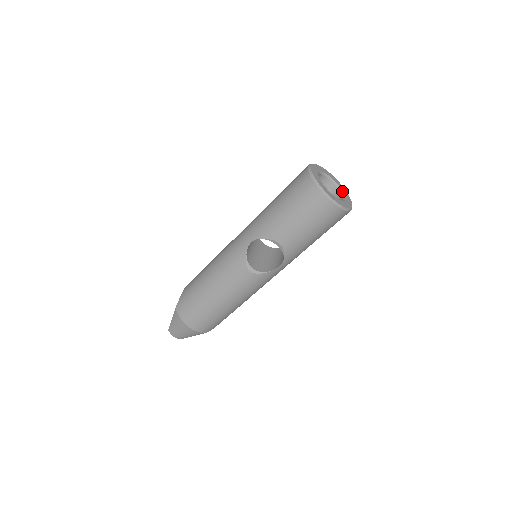
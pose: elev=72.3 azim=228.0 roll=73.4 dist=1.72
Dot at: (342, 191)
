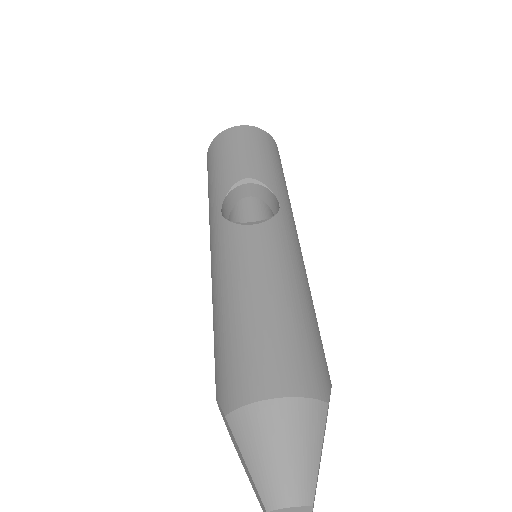
Dot at: occluded
